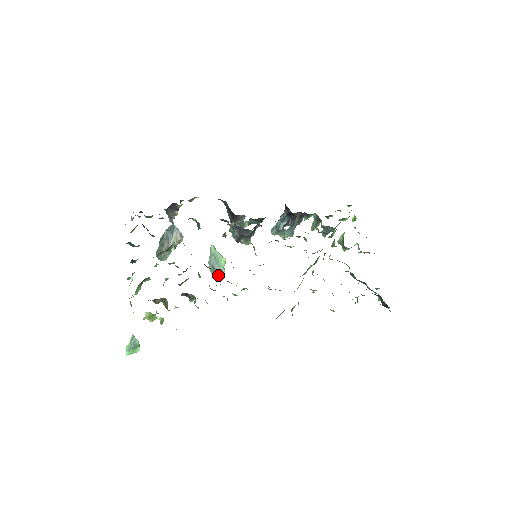
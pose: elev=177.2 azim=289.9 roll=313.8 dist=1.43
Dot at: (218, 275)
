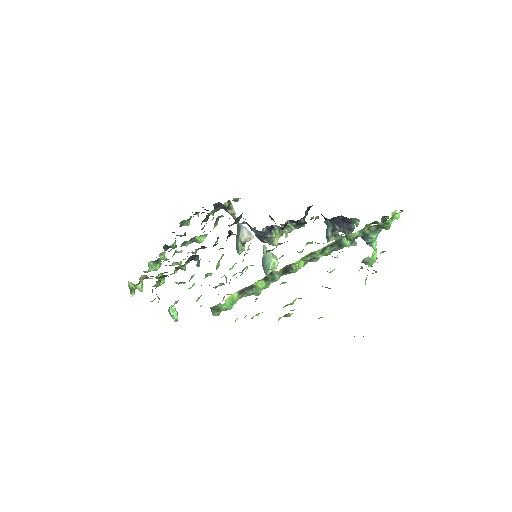
Dot at: (266, 274)
